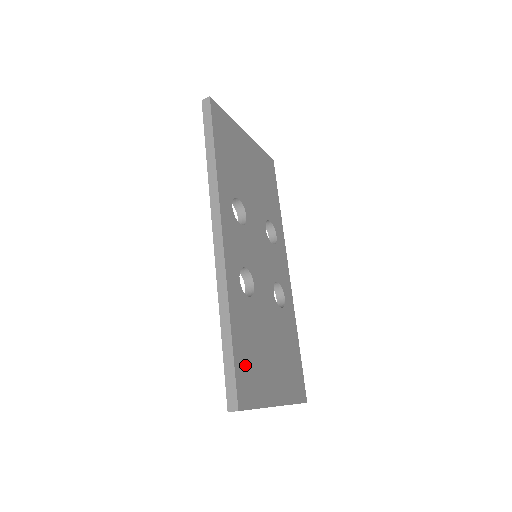
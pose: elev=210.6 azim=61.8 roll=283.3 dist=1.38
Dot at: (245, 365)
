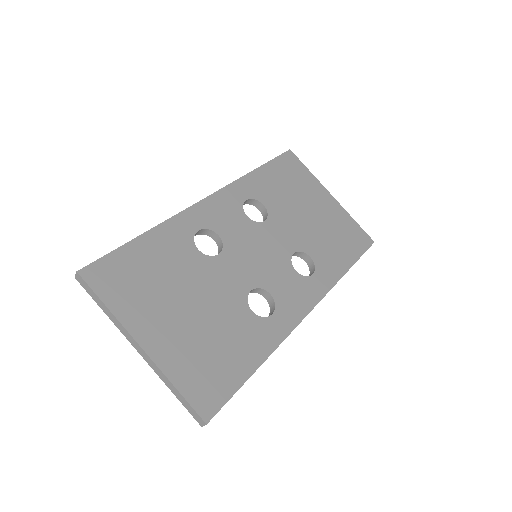
Dot at: (130, 267)
